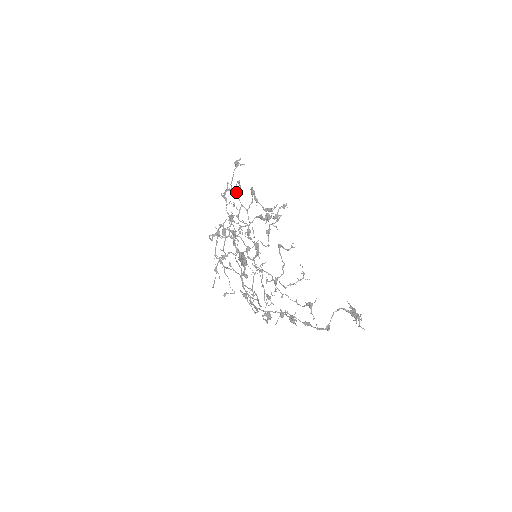
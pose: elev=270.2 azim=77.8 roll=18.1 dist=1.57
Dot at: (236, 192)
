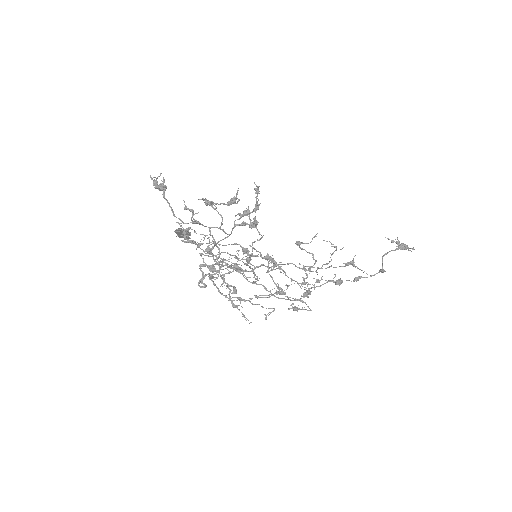
Dot at: (195, 223)
